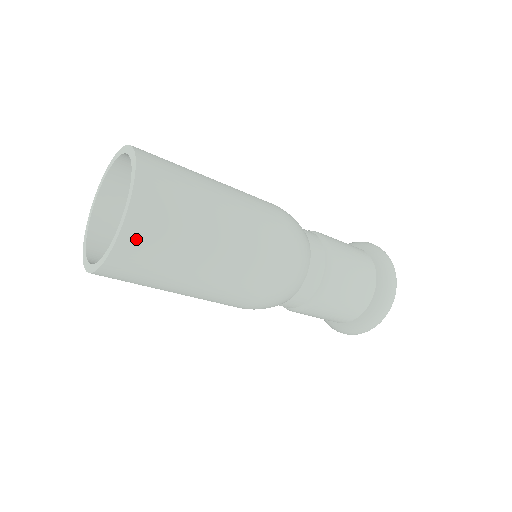
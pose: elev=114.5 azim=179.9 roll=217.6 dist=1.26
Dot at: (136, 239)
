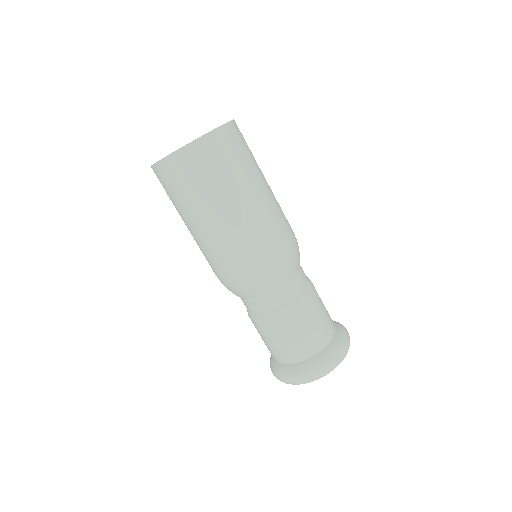
Dot at: (212, 145)
